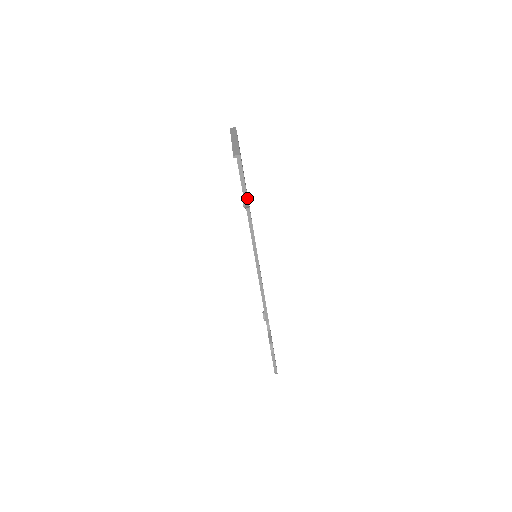
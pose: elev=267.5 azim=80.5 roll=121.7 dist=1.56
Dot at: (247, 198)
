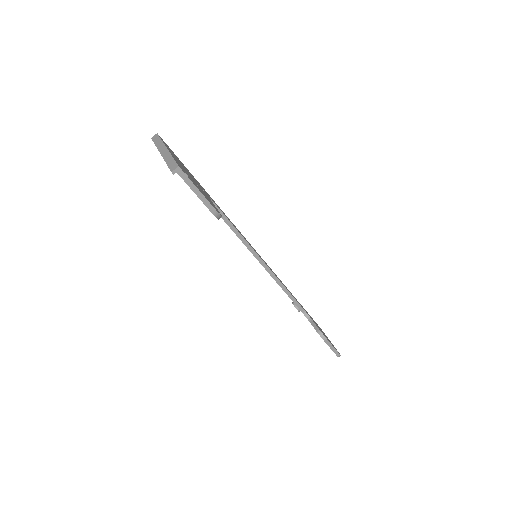
Dot at: (214, 209)
